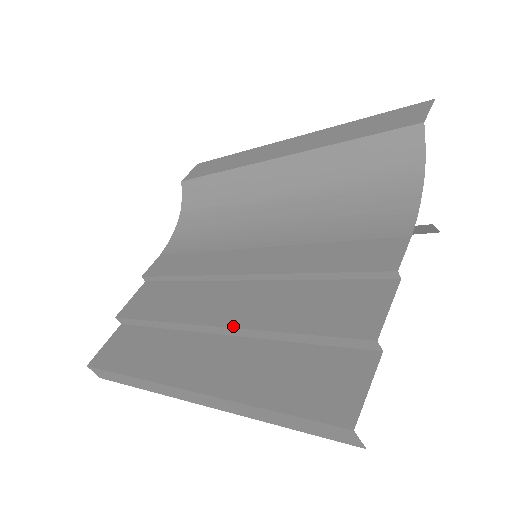
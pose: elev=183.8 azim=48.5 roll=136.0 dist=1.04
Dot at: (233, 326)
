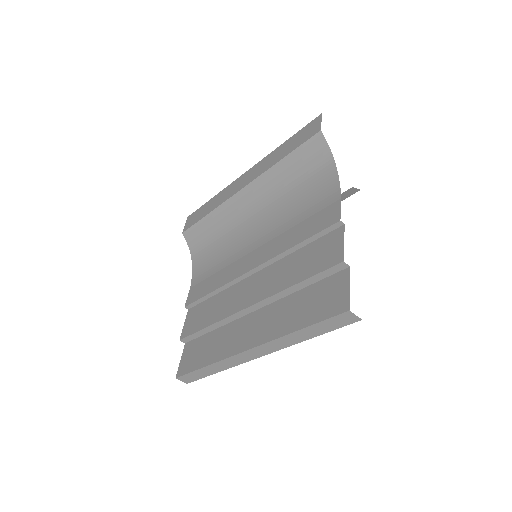
Dot at: (261, 300)
